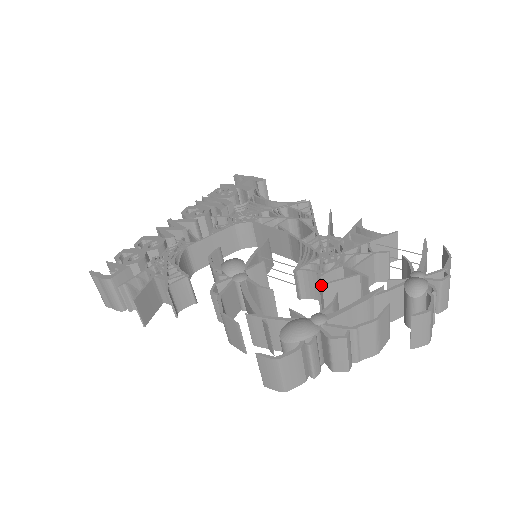
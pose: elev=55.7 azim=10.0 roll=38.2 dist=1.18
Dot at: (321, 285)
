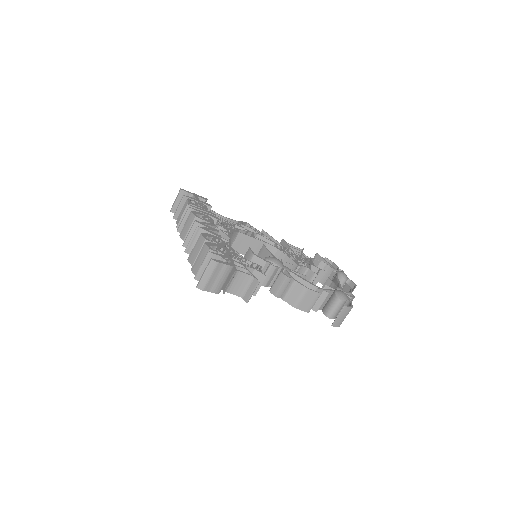
Dot at: occluded
